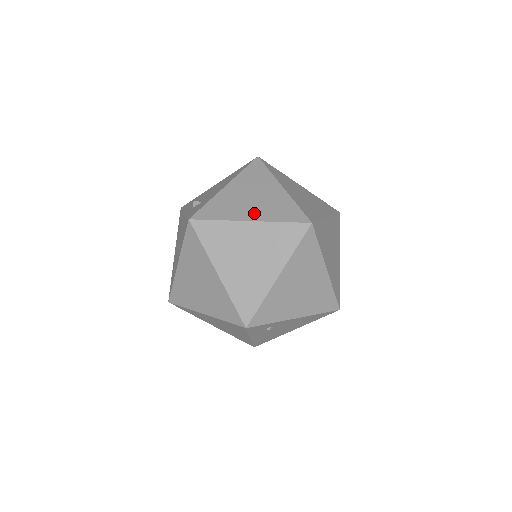
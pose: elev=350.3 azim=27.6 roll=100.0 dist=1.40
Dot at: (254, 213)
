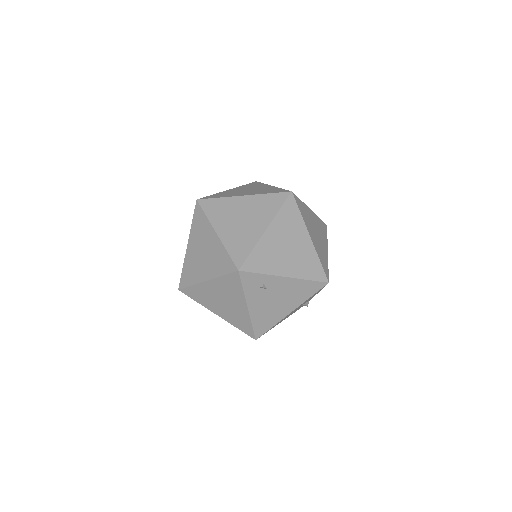
Dot at: (247, 193)
